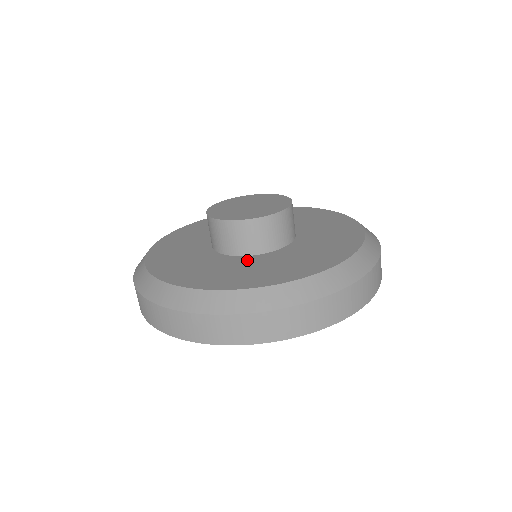
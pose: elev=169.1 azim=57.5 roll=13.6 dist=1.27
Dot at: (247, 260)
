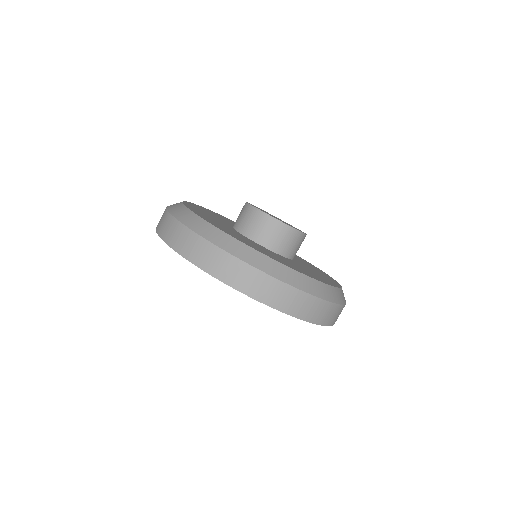
Dot at: occluded
